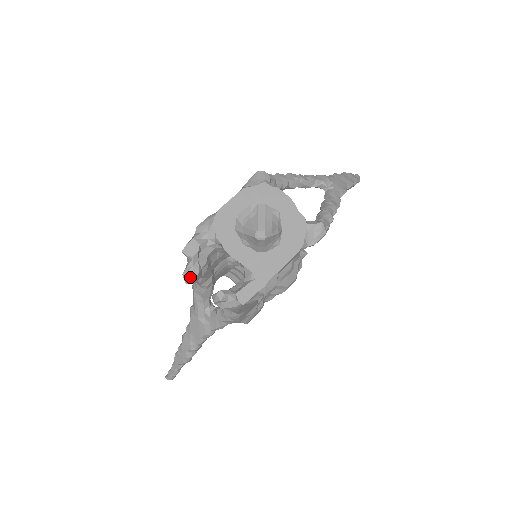
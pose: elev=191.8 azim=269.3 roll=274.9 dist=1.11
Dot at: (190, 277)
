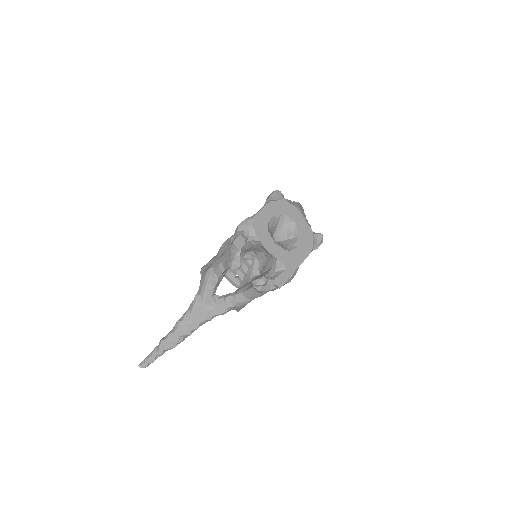
Dot at: (238, 264)
